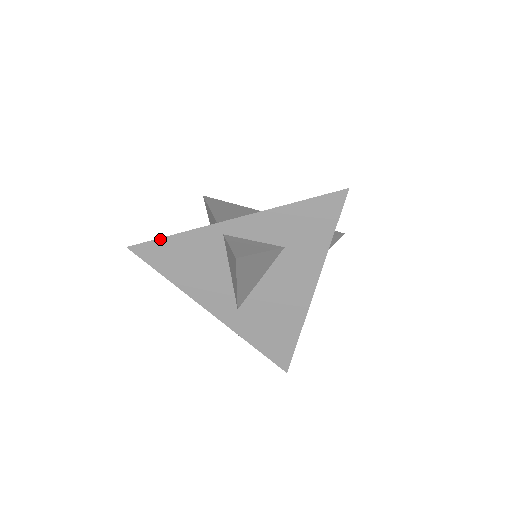
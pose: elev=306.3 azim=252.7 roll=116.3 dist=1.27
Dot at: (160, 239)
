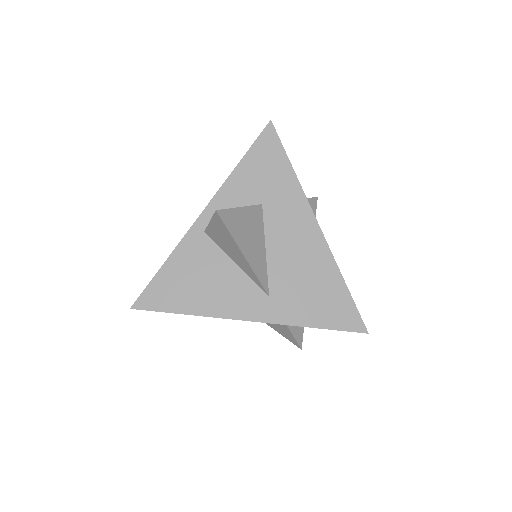
Dot at: (155, 277)
